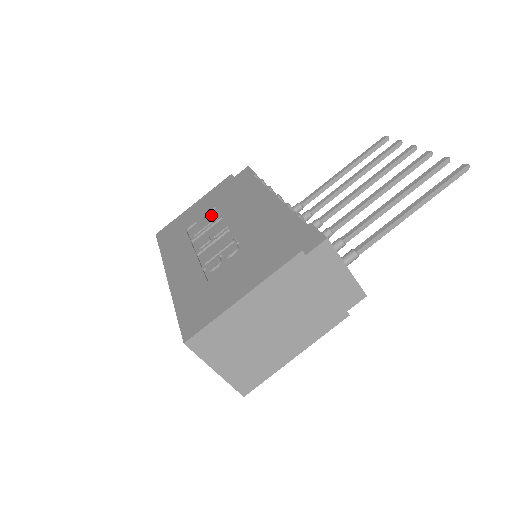
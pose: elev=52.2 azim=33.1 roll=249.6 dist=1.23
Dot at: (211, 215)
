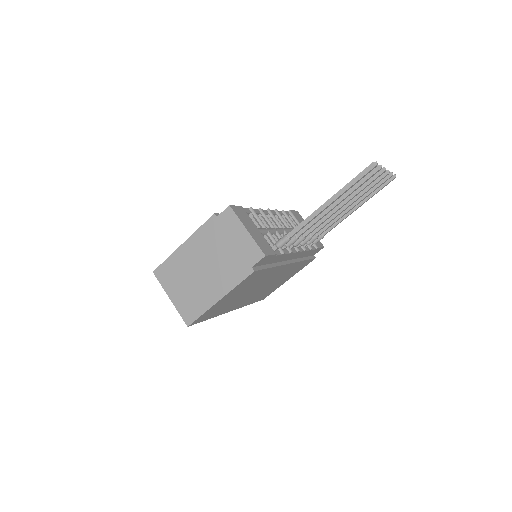
Dot at: occluded
